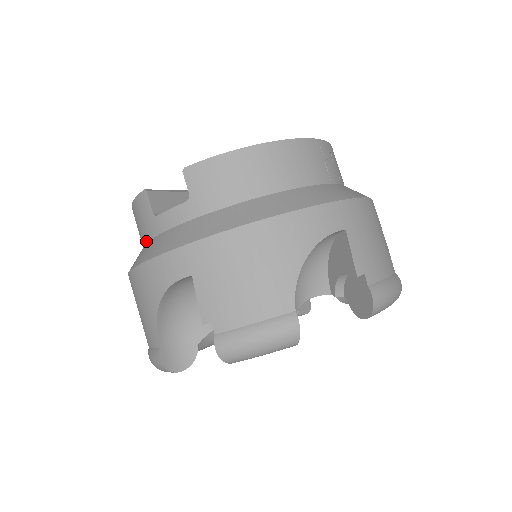
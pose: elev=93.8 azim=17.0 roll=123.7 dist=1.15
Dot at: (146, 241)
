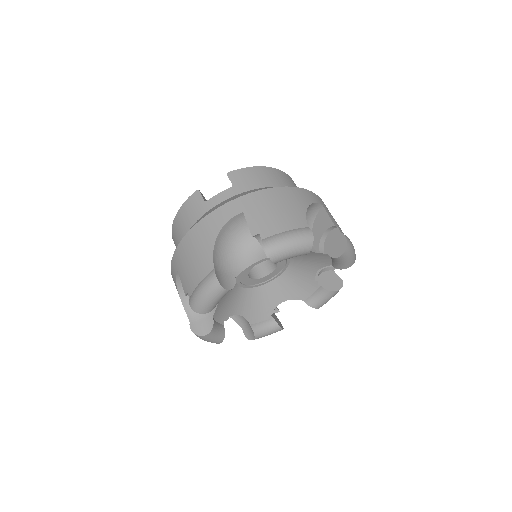
Dot at: (194, 223)
